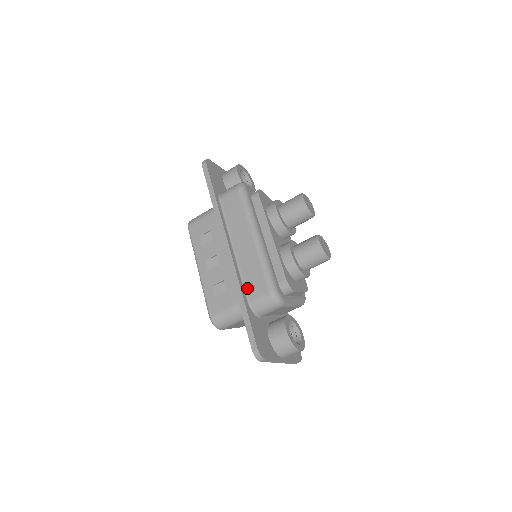
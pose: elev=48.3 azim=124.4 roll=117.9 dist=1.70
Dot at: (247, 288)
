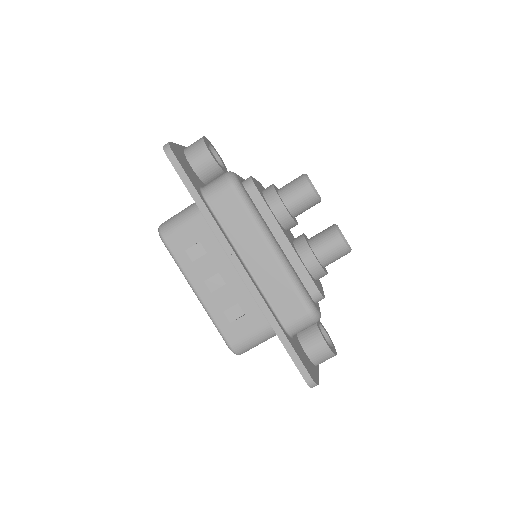
Dot at: (278, 312)
